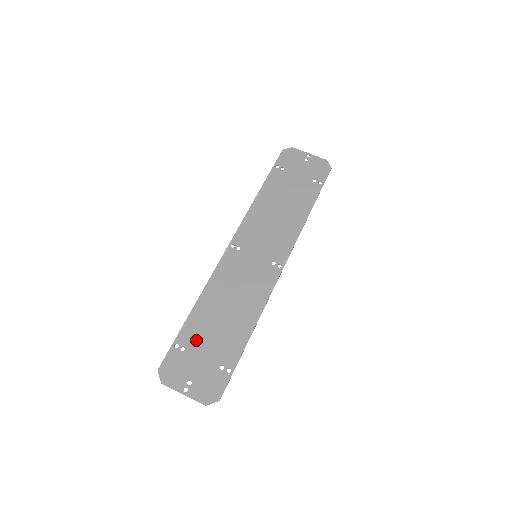
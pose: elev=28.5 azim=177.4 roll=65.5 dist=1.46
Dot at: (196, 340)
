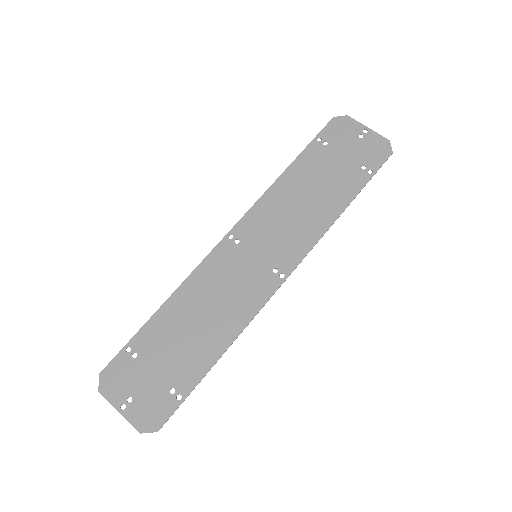
Dot at: (152, 348)
